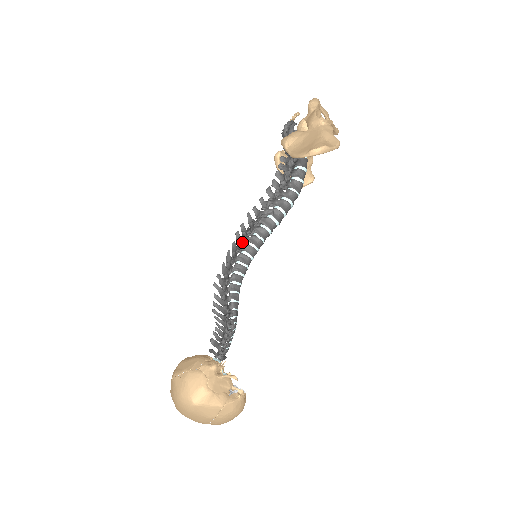
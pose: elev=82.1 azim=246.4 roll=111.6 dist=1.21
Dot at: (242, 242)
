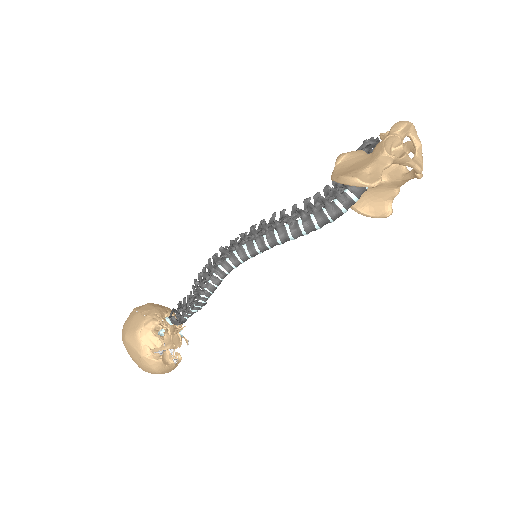
Dot at: (249, 236)
